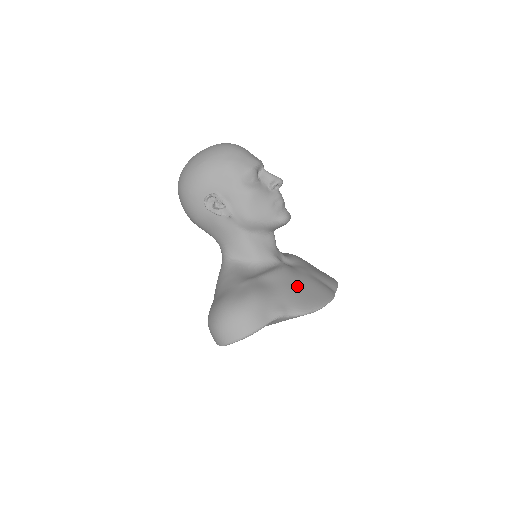
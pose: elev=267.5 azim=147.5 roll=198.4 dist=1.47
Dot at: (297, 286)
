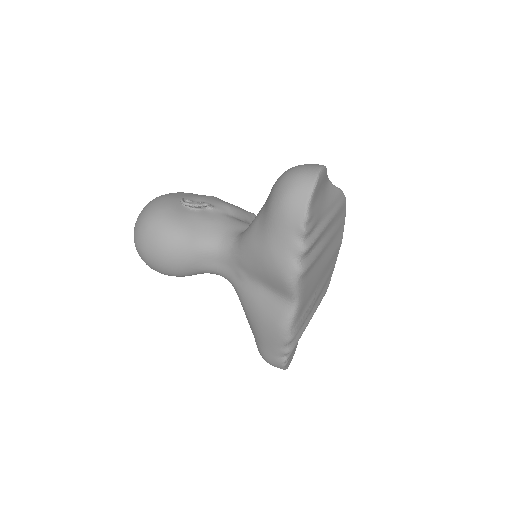
Dot at: occluded
